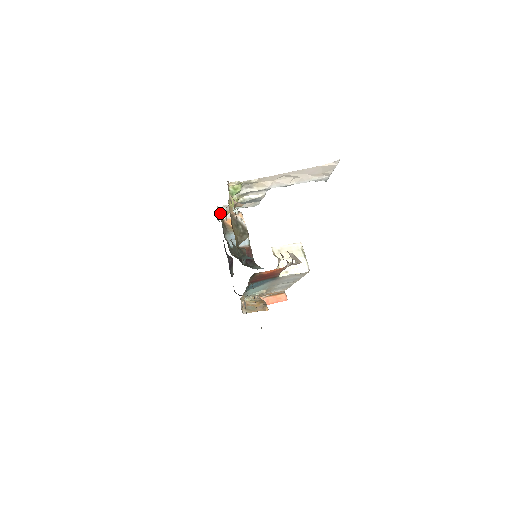
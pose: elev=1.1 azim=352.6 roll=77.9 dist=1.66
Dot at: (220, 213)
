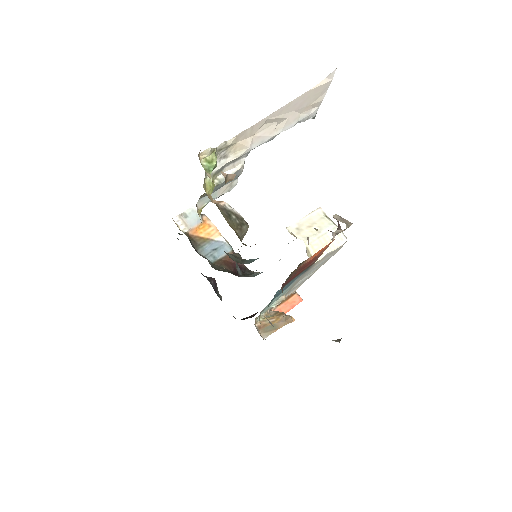
Dot at: (179, 225)
